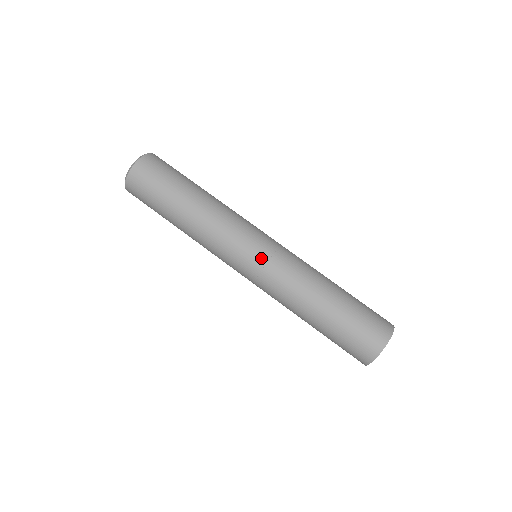
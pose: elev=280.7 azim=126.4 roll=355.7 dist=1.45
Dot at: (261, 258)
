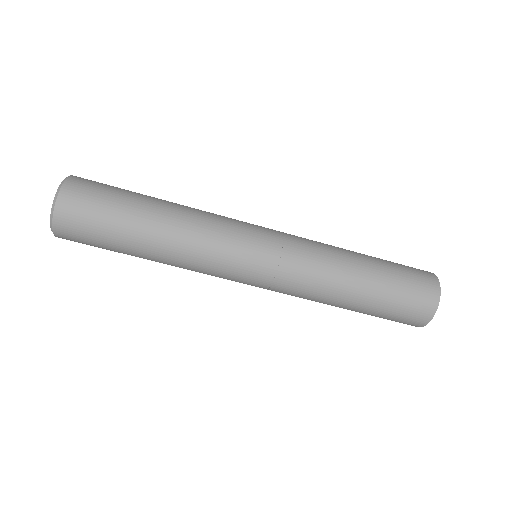
Dot at: (265, 277)
